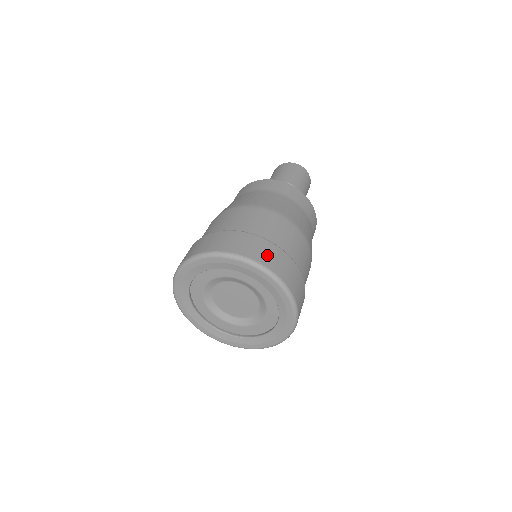
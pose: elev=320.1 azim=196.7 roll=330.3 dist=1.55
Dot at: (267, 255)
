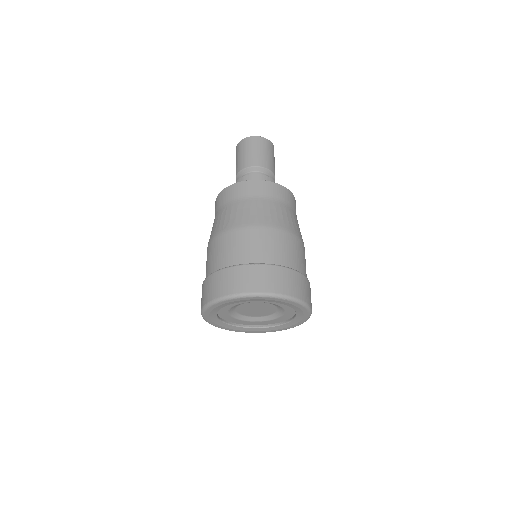
Dot at: (300, 287)
